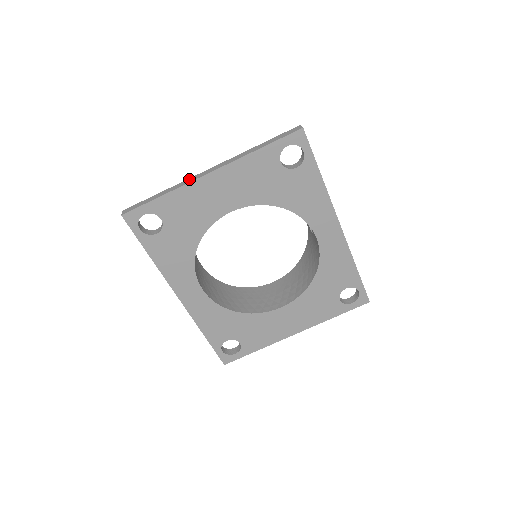
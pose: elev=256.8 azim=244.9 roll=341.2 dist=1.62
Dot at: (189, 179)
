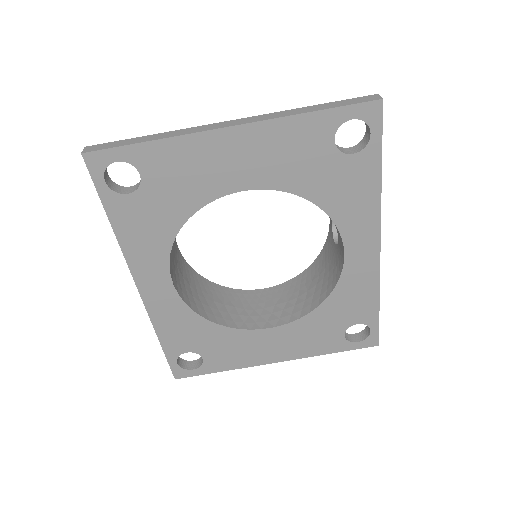
Dot at: (196, 127)
